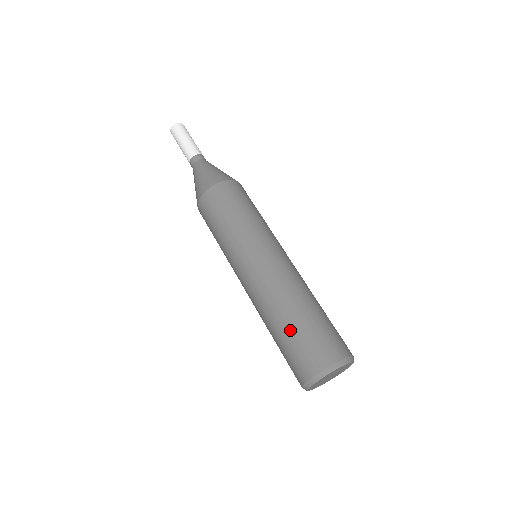
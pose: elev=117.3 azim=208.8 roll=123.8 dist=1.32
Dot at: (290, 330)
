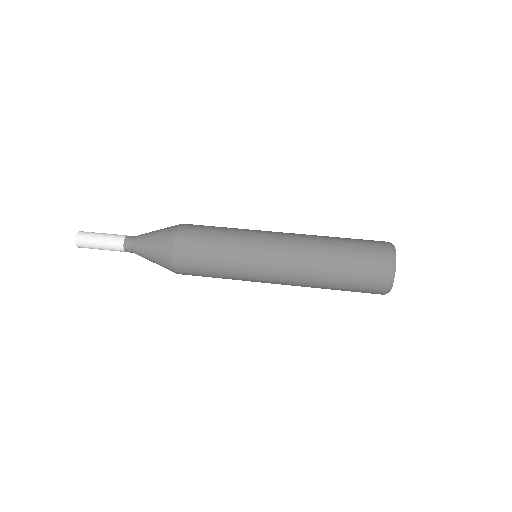
Dot at: (346, 245)
